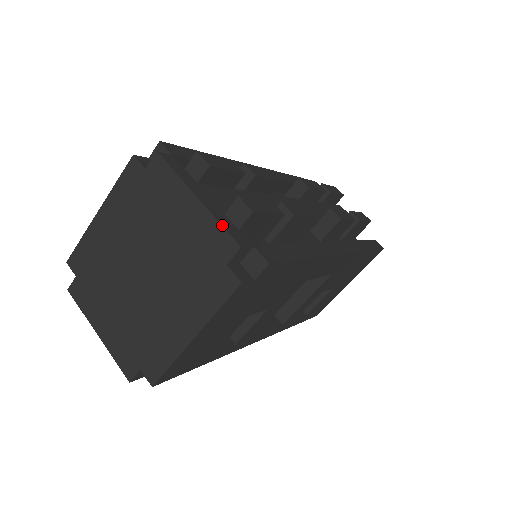
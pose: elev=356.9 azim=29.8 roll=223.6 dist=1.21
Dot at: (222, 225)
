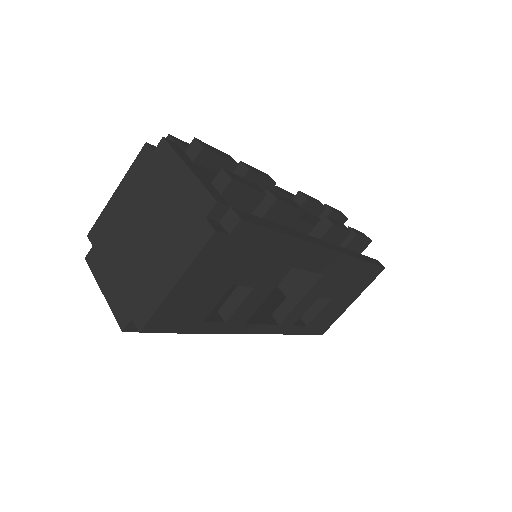
Dot at: (205, 186)
